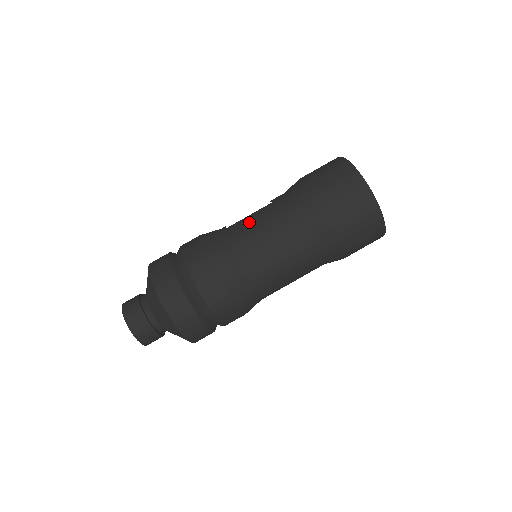
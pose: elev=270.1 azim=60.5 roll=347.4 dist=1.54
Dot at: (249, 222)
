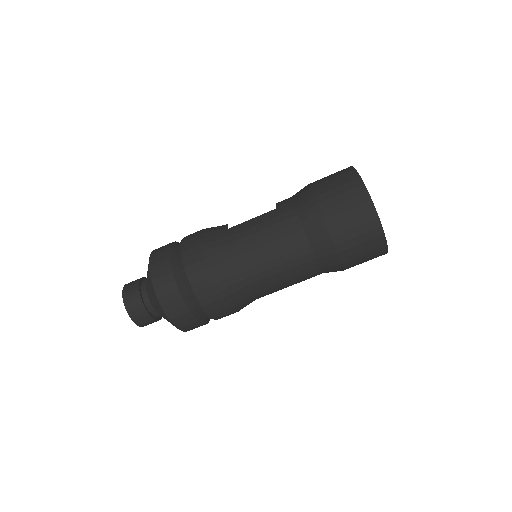
Dot at: (251, 228)
